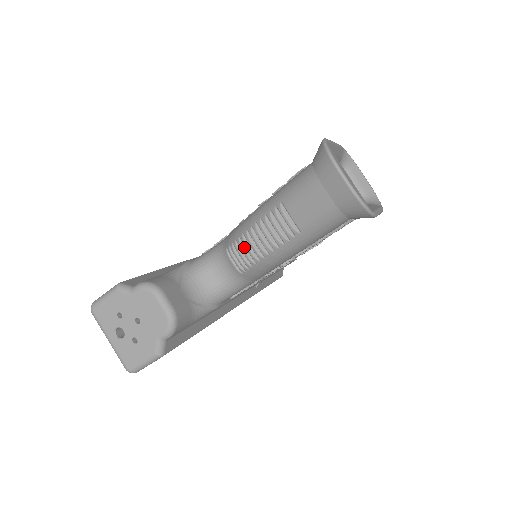
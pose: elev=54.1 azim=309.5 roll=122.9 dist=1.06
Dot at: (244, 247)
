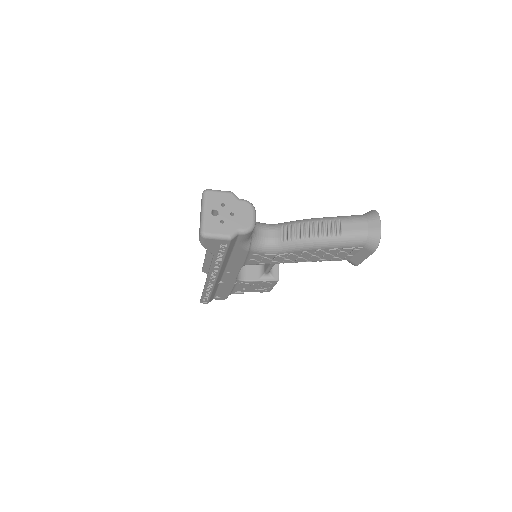
Dot at: (299, 228)
